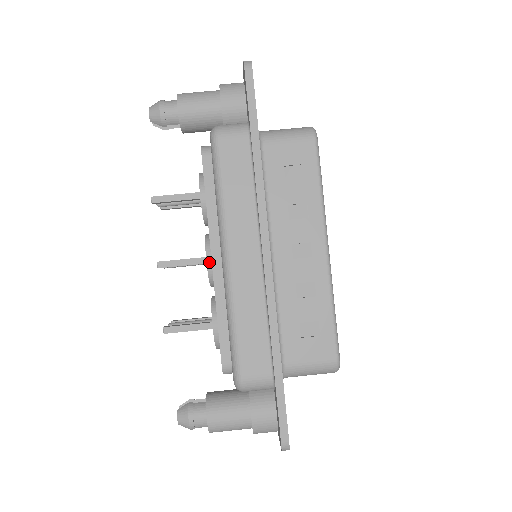
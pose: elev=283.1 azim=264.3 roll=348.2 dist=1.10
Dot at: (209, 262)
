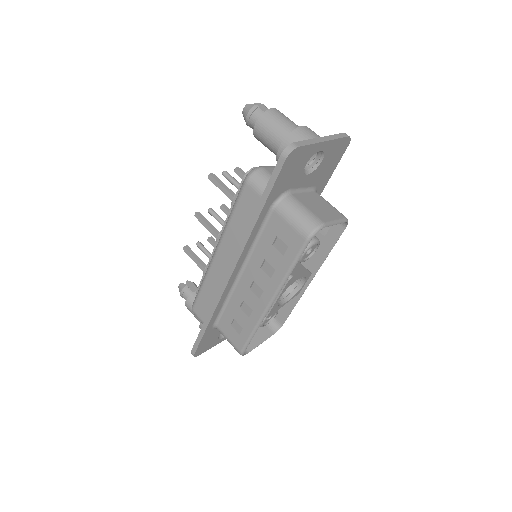
Dot at: occluded
